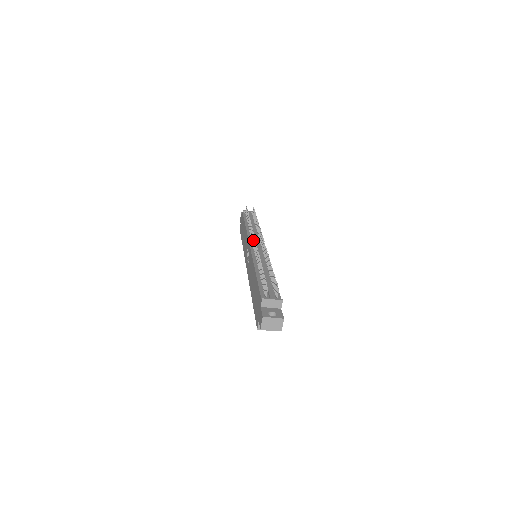
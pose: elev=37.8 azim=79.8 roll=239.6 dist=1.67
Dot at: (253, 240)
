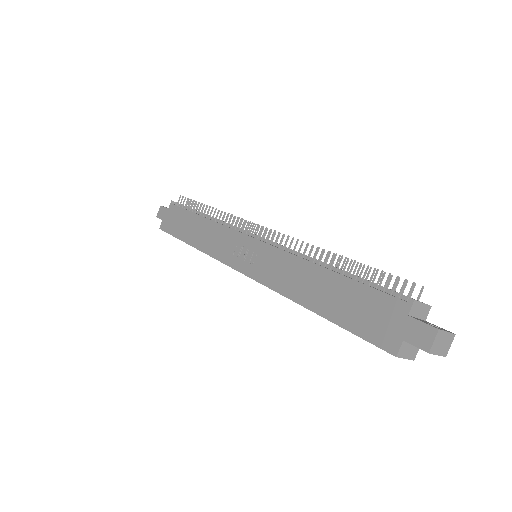
Dot at: (255, 230)
